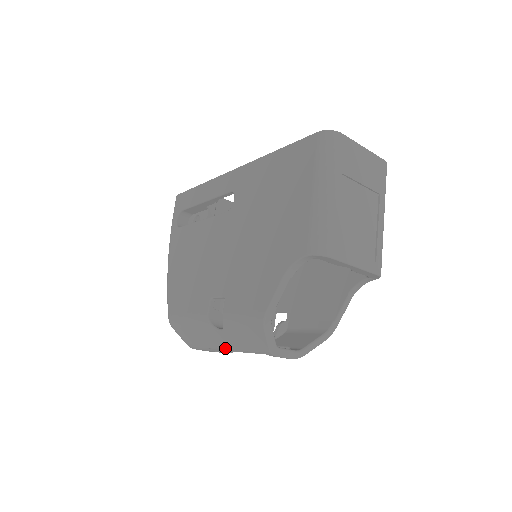
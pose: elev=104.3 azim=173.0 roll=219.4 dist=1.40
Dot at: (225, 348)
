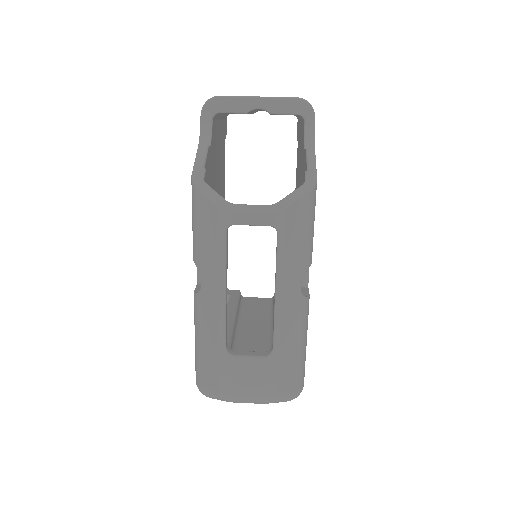
Dot at: (220, 304)
